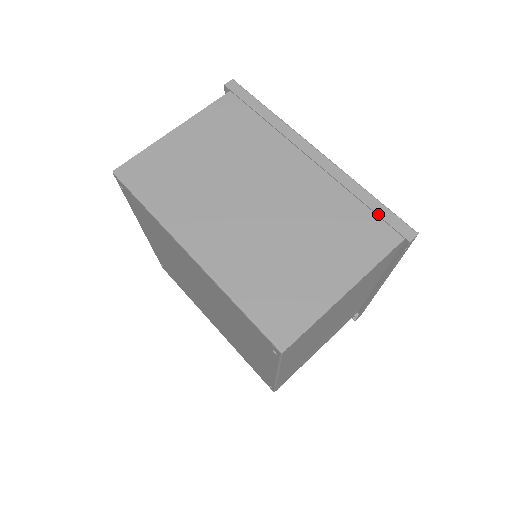
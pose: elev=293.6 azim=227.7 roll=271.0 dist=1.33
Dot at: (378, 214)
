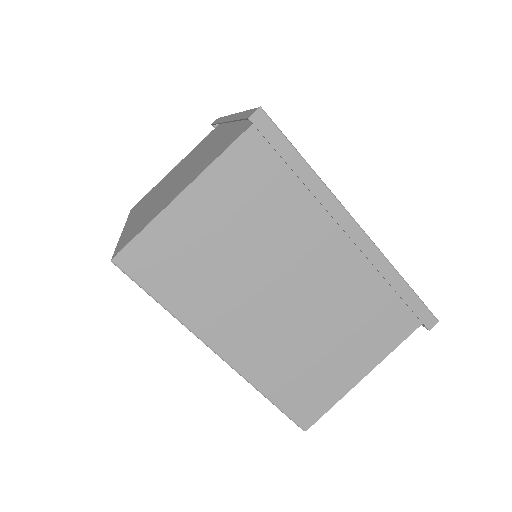
Dot at: (408, 304)
